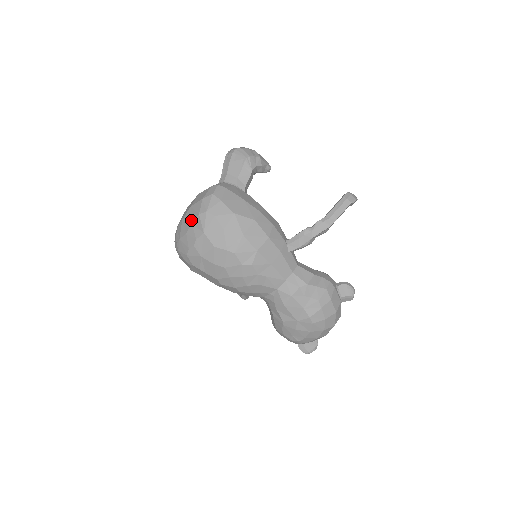
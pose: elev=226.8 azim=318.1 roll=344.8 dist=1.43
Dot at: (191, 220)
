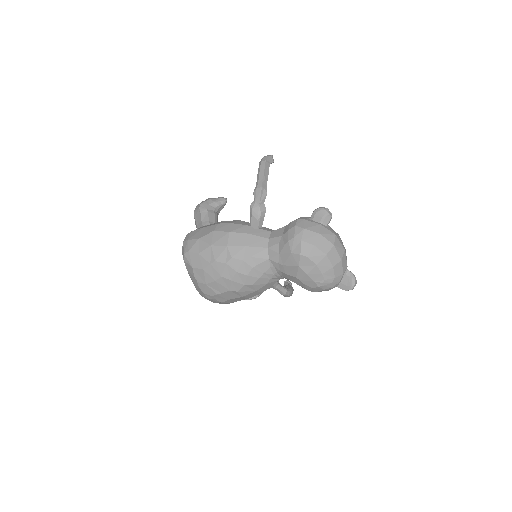
Dot at: occluded
